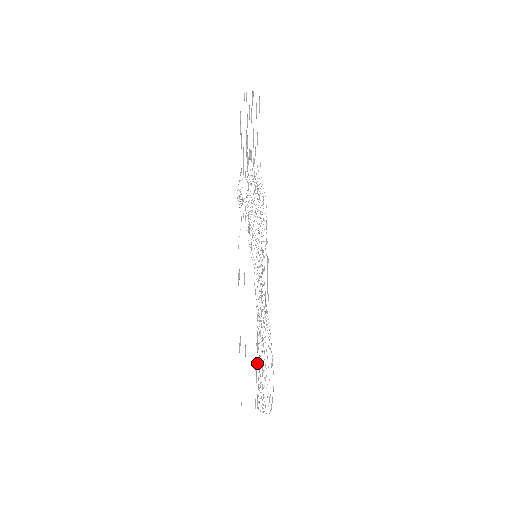
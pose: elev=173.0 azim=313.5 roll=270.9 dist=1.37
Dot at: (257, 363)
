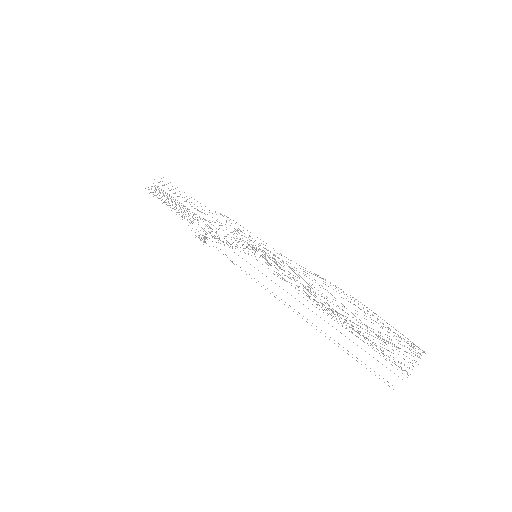
Dot at: occluded
